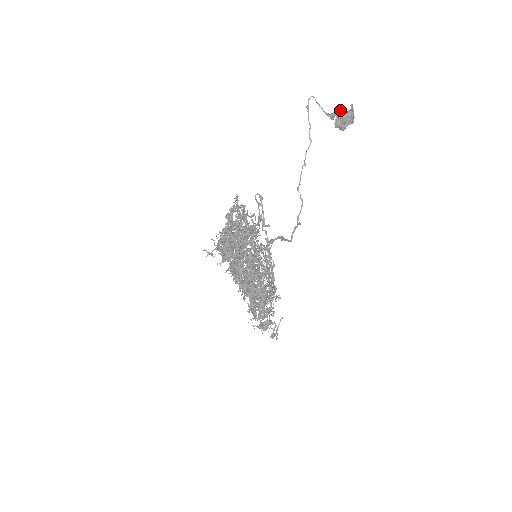
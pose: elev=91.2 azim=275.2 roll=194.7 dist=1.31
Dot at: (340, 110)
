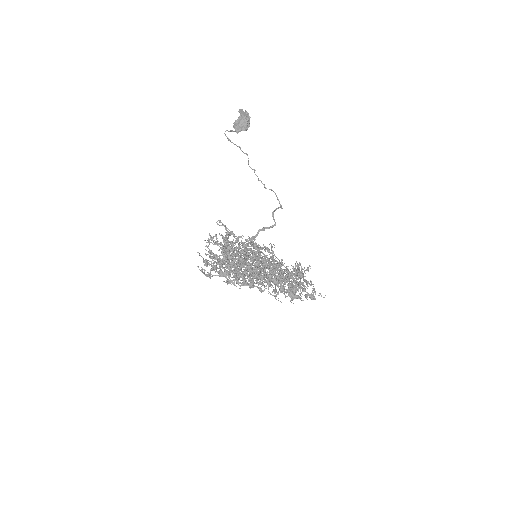
Dot at: (236, 121)
